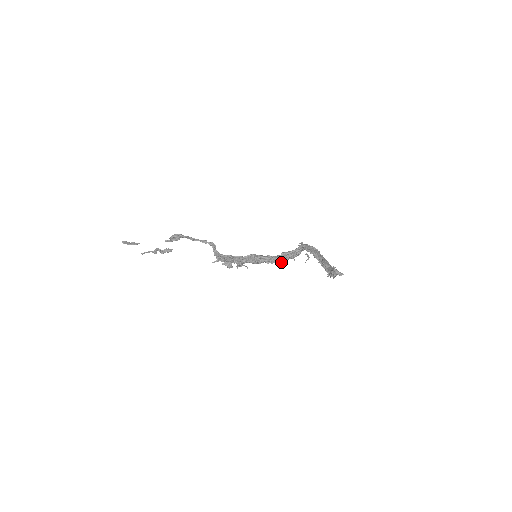
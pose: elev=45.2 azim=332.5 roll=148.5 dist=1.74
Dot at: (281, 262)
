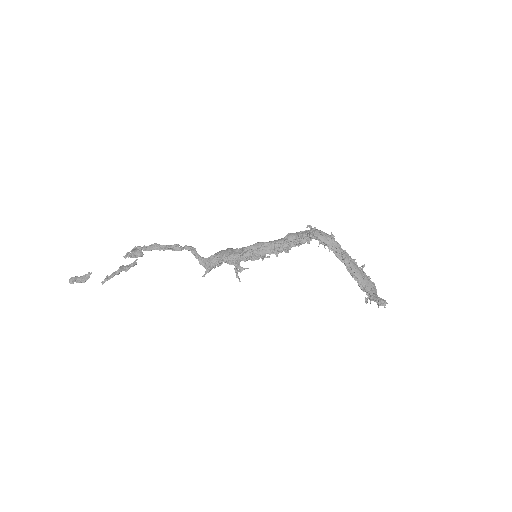
Dot at: (287, 250)
